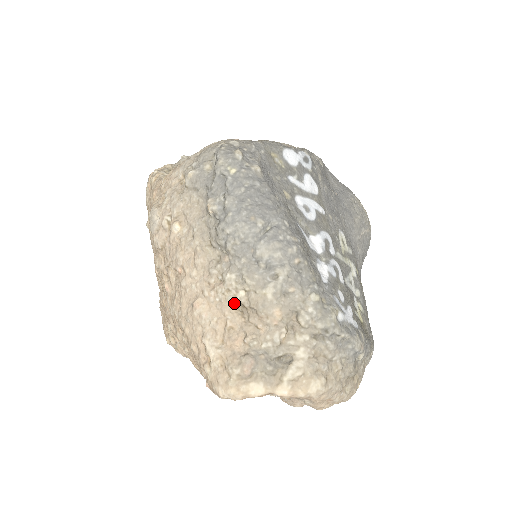
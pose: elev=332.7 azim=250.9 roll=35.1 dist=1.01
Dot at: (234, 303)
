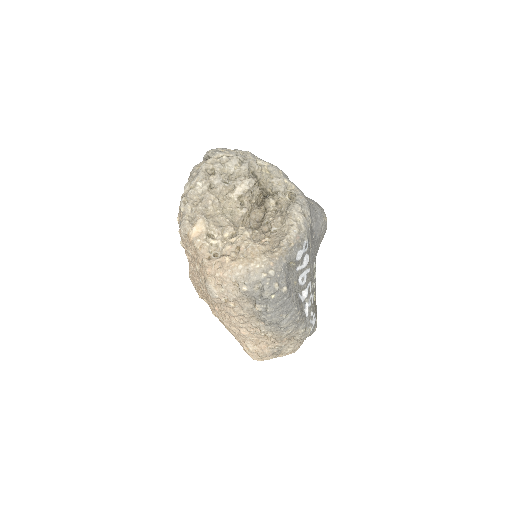
Dot at: (264, 335)
